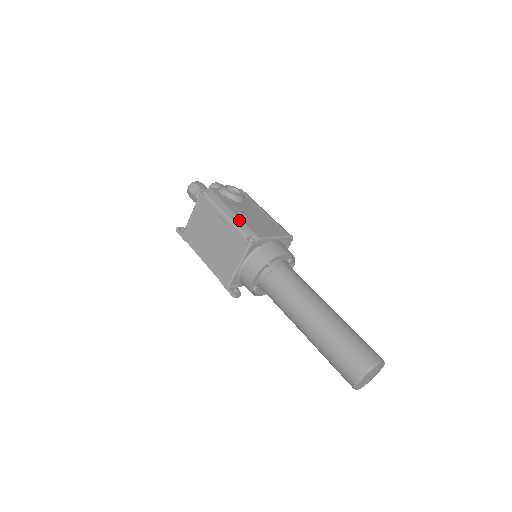
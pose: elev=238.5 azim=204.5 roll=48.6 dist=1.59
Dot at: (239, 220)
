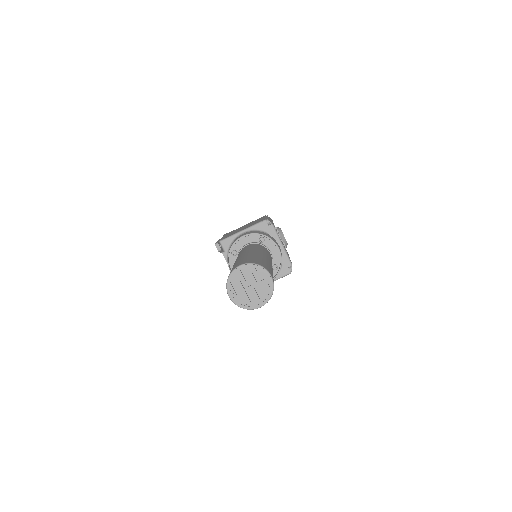
Dot at: occluded
